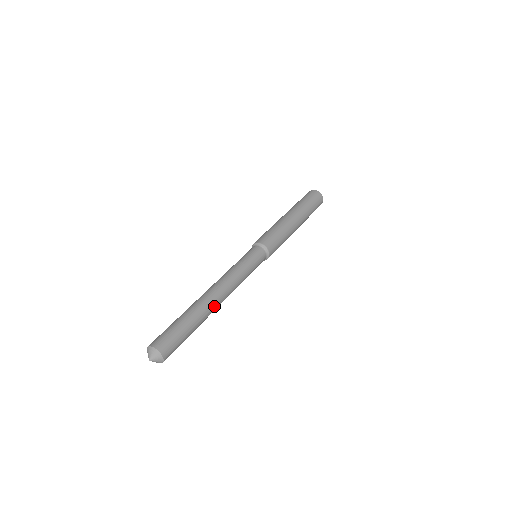
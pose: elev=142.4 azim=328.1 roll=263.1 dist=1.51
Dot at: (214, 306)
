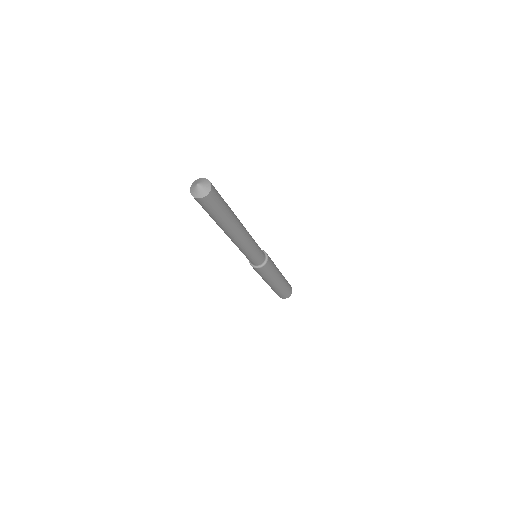
Dot at: (239, 222)
